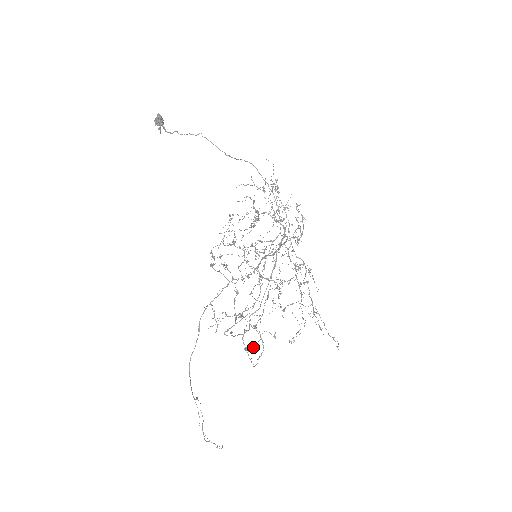
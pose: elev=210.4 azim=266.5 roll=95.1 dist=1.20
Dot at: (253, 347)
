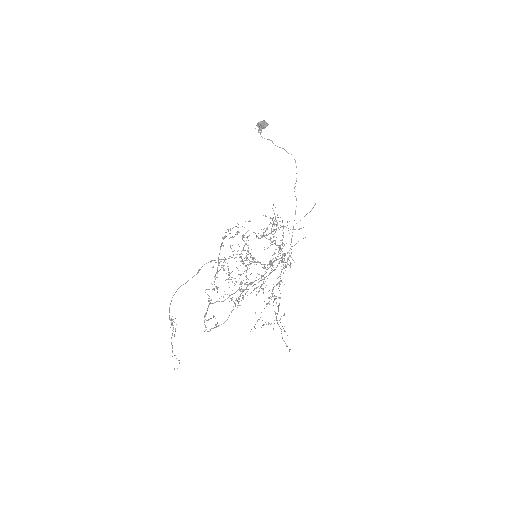
Dot at: (208, 319)
